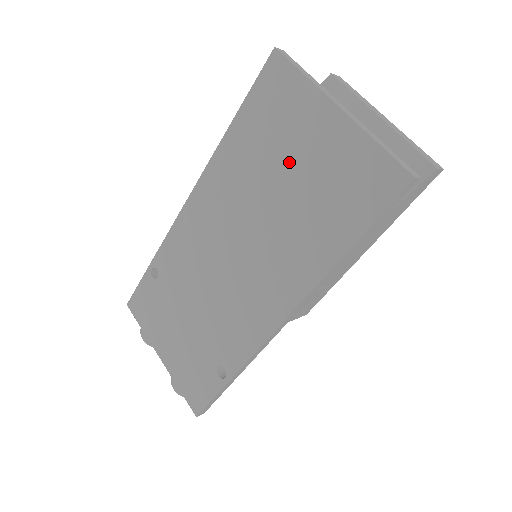
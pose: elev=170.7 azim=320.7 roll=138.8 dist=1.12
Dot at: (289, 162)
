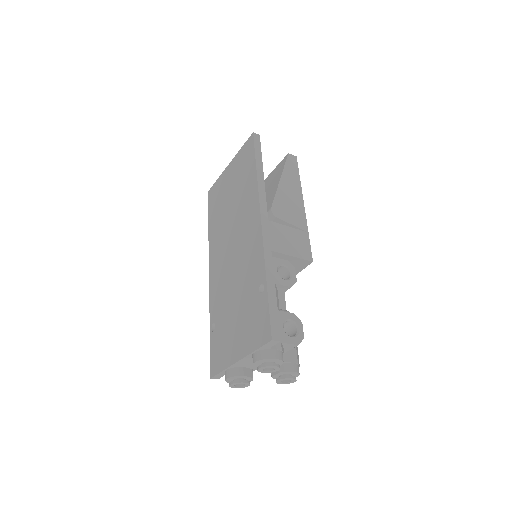
Dot at: (228, 194)
